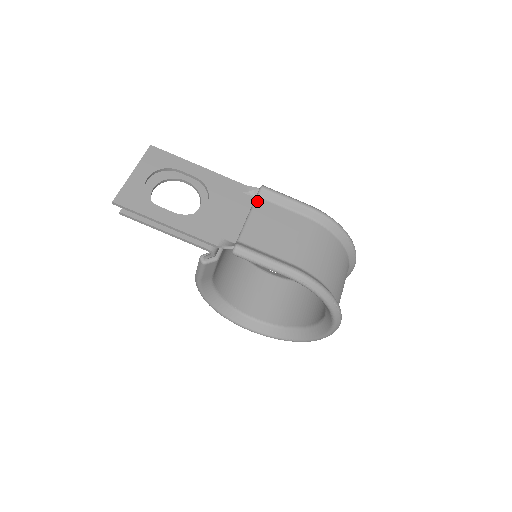
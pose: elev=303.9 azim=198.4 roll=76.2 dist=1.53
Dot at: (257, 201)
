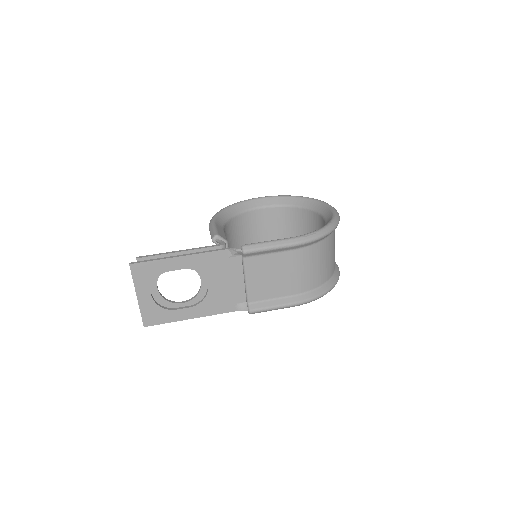
Dot at: (245, 262)
